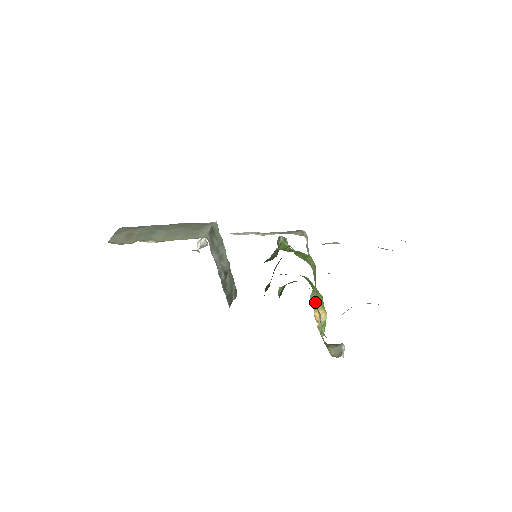
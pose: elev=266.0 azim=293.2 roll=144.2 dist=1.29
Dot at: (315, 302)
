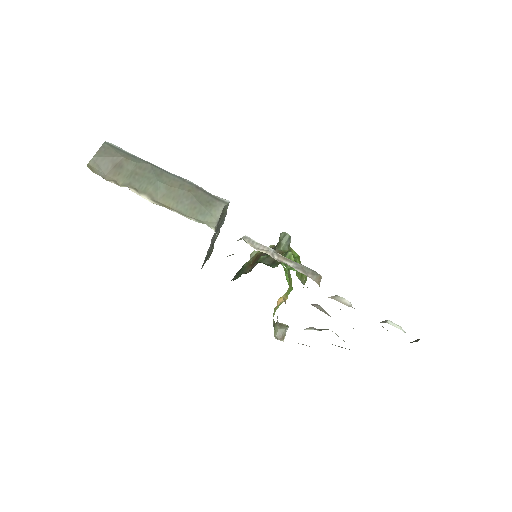
Dot at: occluded
